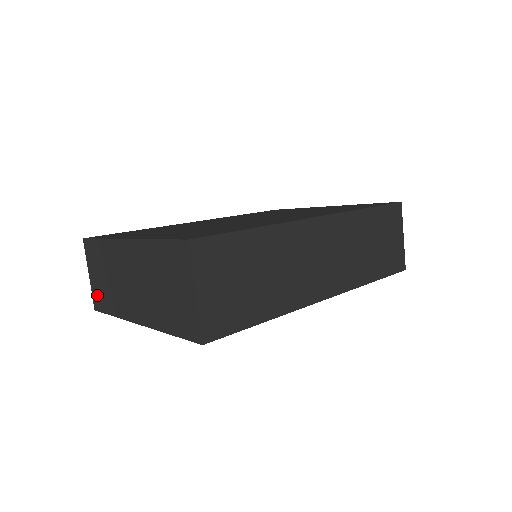
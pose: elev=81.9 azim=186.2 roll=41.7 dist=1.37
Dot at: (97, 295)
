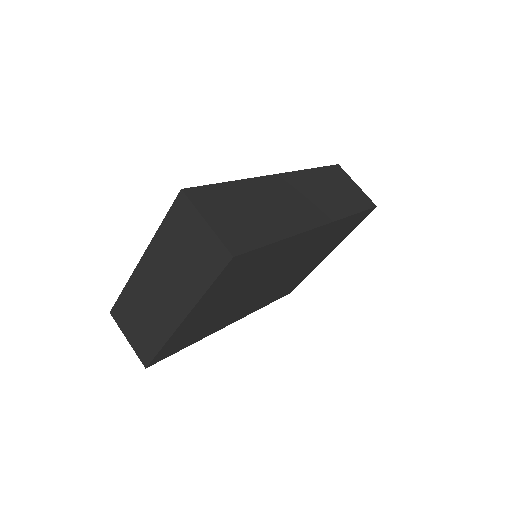
Dot at: (141, 349)
